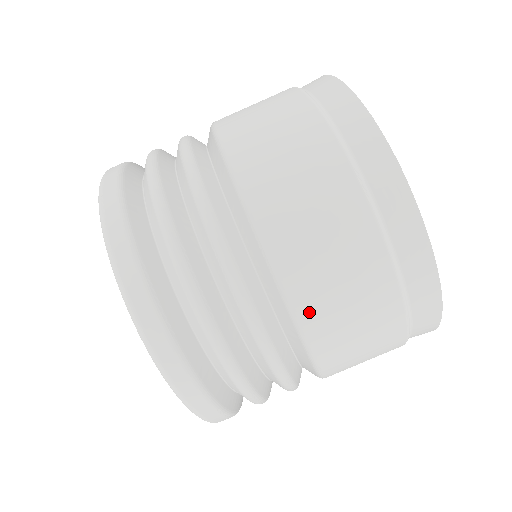
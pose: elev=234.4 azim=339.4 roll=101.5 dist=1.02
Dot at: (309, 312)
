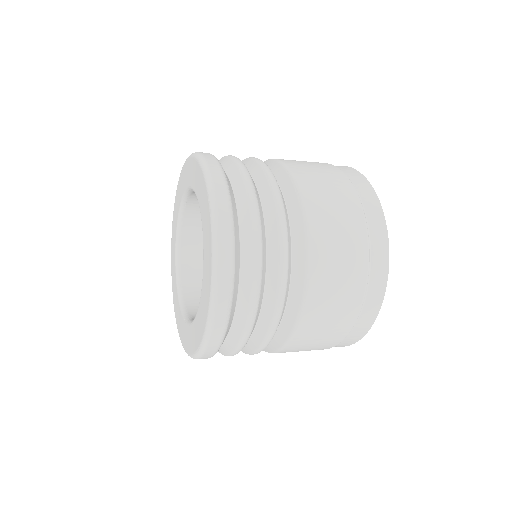
Dot at: (314, 219)
